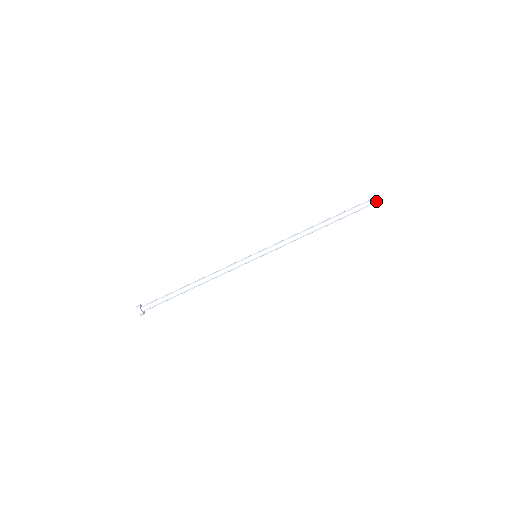
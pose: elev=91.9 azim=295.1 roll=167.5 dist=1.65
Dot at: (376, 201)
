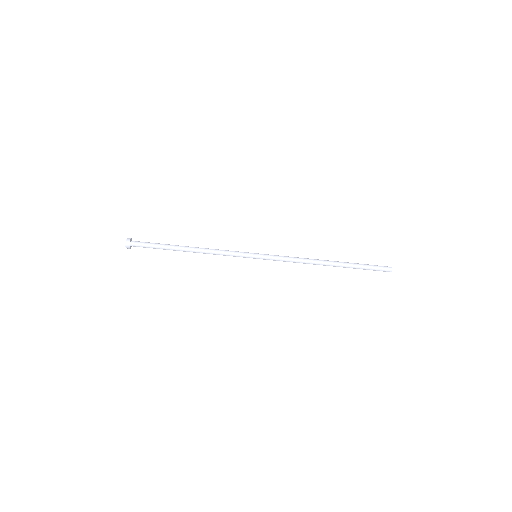
Dot at: (385, 269)
